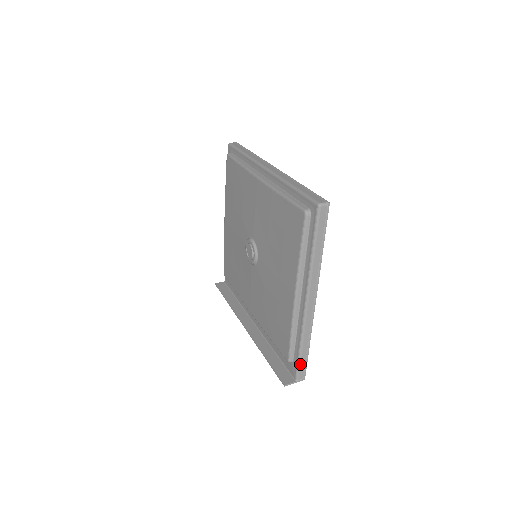
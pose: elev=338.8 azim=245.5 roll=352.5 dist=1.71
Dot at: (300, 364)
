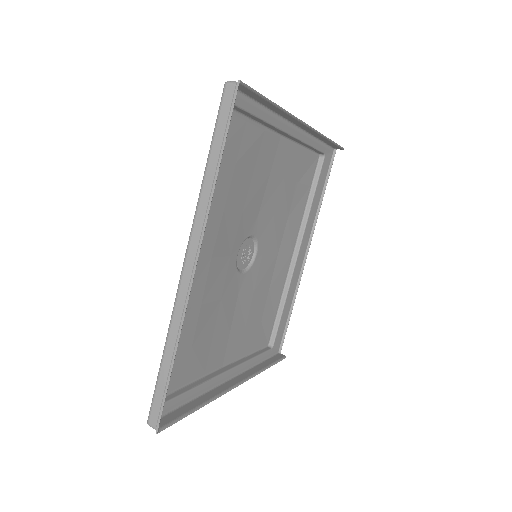
Dot at: (269, 359)
